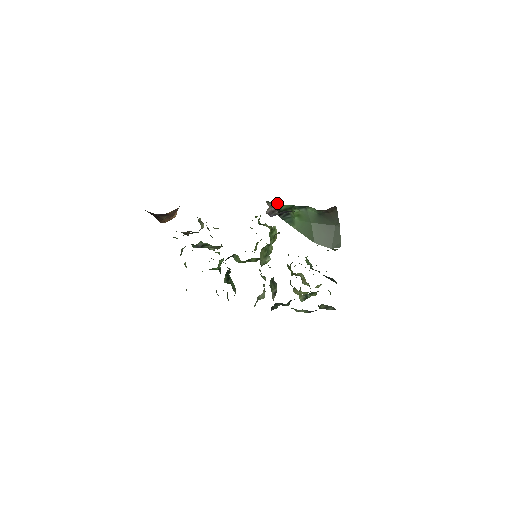
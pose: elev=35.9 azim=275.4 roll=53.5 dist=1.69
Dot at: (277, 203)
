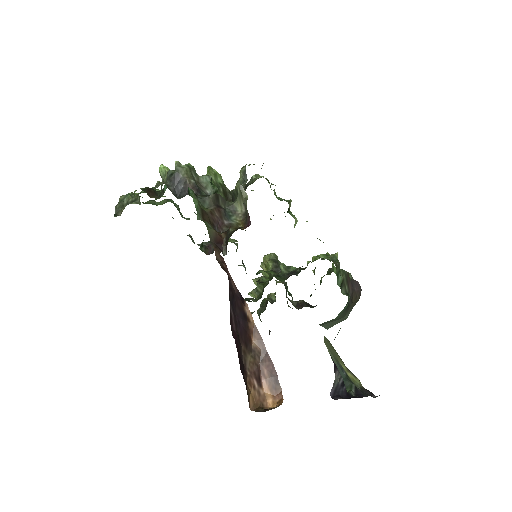
Dot at: occluded
